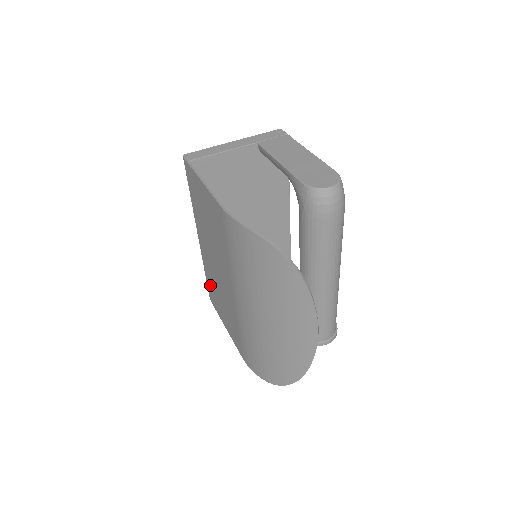
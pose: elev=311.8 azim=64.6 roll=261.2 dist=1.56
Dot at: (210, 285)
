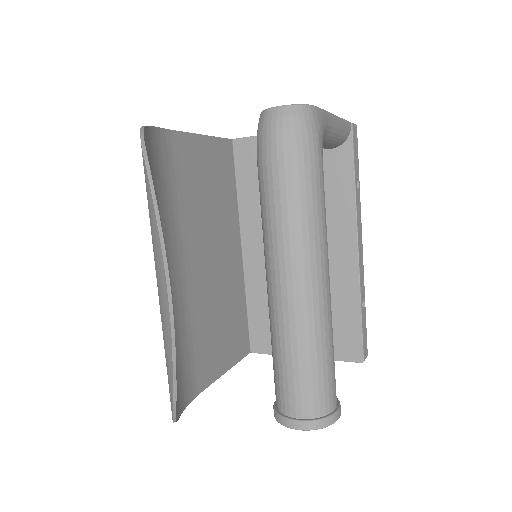
Dot at: (243, 314)
